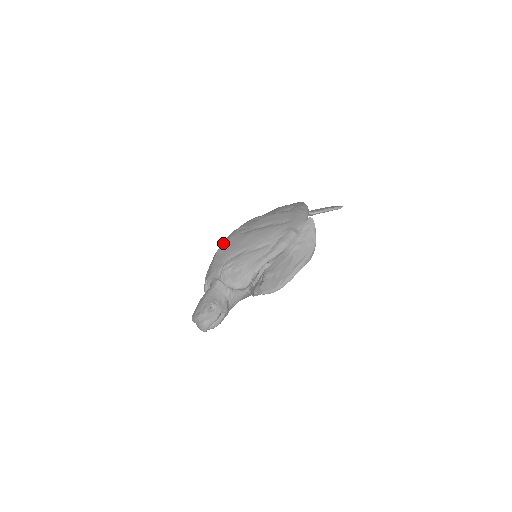
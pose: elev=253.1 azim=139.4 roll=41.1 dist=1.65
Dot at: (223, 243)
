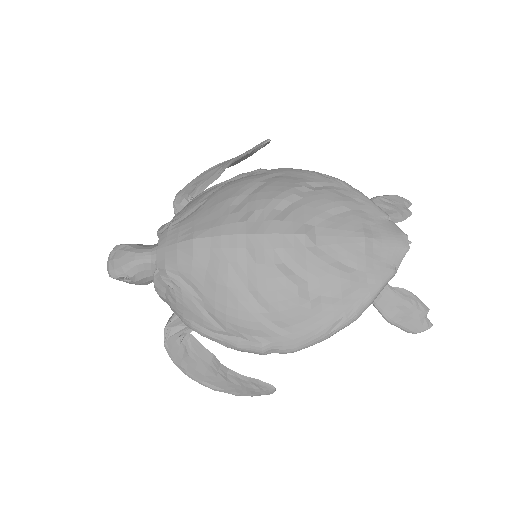
Dot at: (208, 239)
